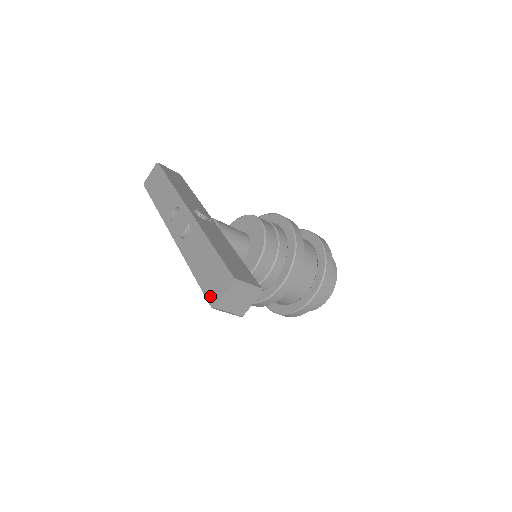
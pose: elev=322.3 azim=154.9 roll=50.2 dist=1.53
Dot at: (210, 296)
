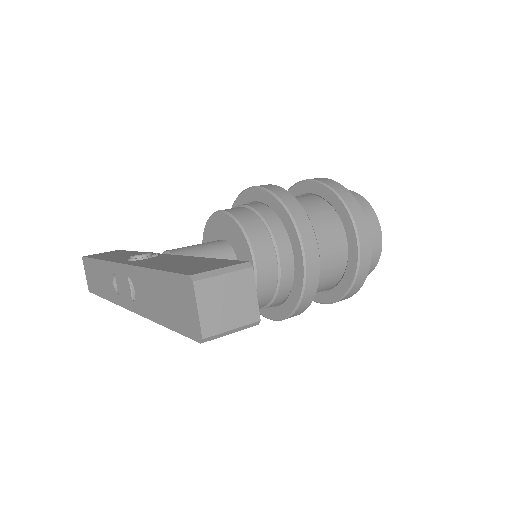
Dot at: (189, 330)
